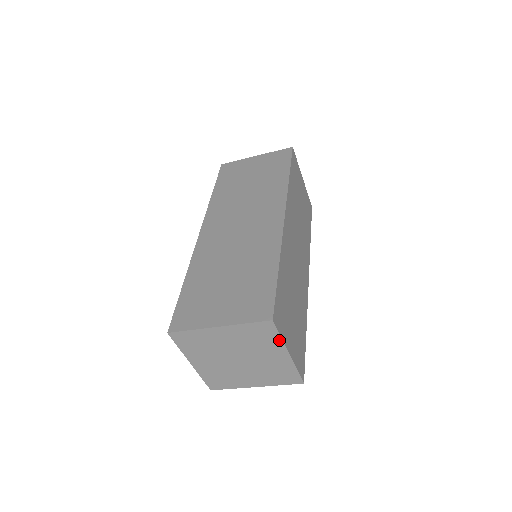
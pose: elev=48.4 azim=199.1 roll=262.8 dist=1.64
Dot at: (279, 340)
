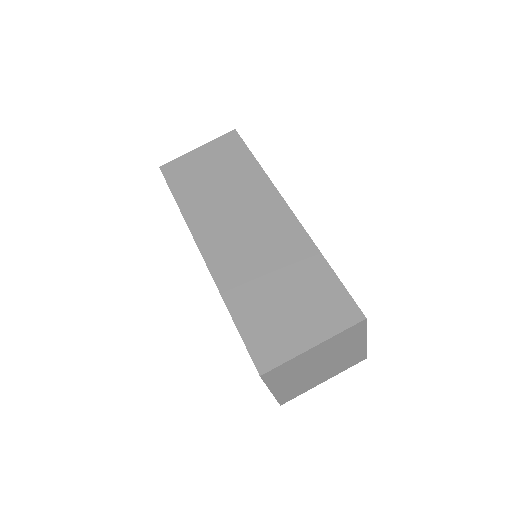
Dot at: (364, 333)
